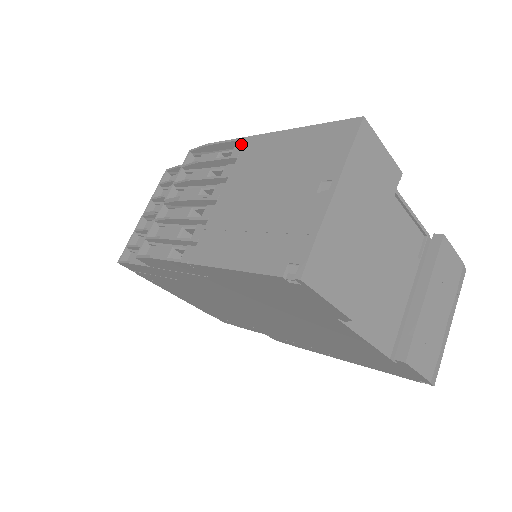
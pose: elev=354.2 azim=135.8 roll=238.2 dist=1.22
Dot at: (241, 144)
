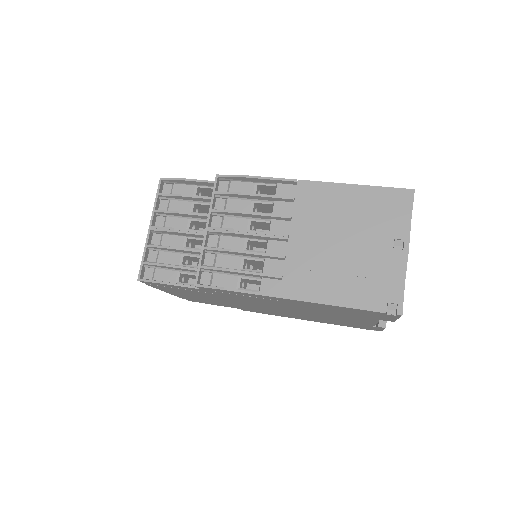
Dot at: (287, 183)
